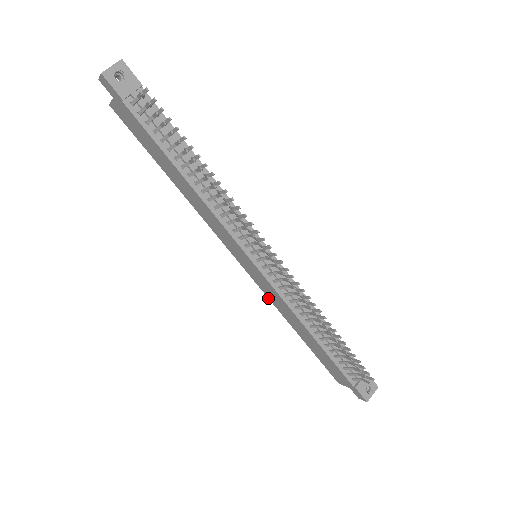
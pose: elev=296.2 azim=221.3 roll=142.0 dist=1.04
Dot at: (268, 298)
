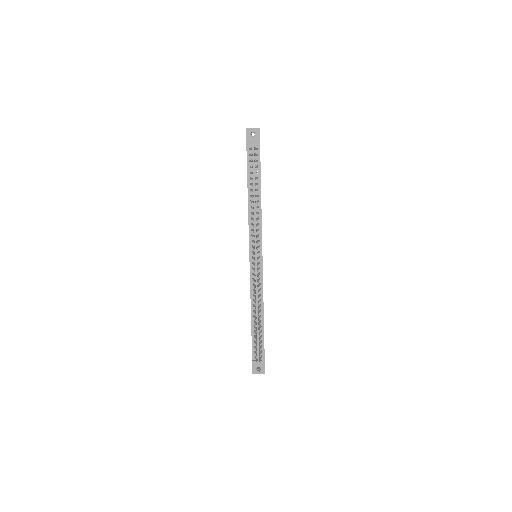
Dot at: occluded
